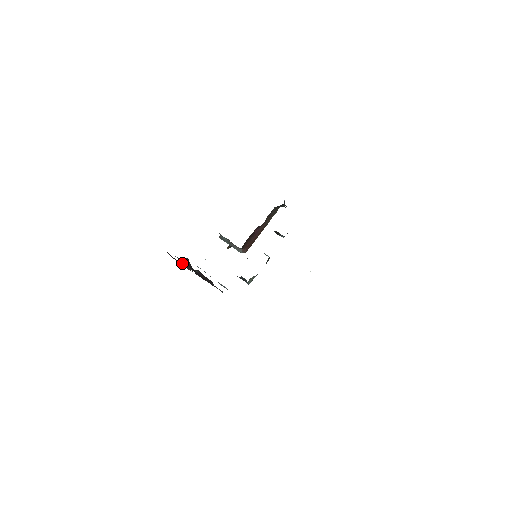
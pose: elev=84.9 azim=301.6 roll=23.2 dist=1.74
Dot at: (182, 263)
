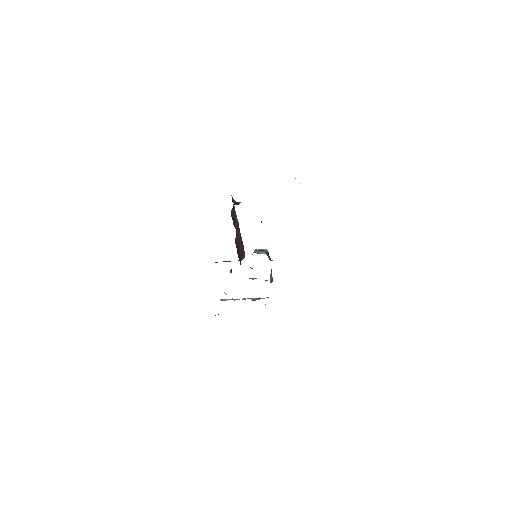
Dot at: occluded
